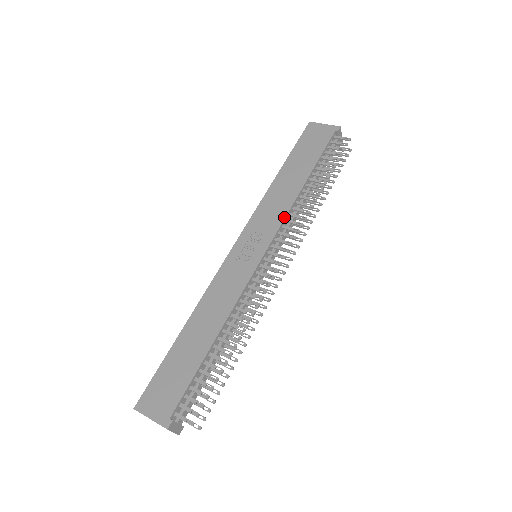
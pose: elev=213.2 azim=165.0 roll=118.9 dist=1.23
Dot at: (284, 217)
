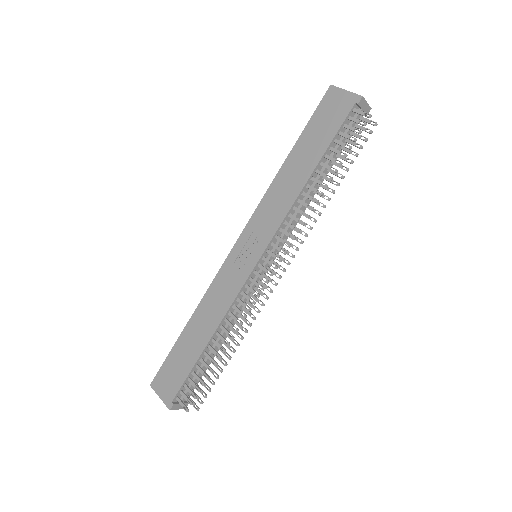
Dot at: (282, 220)
